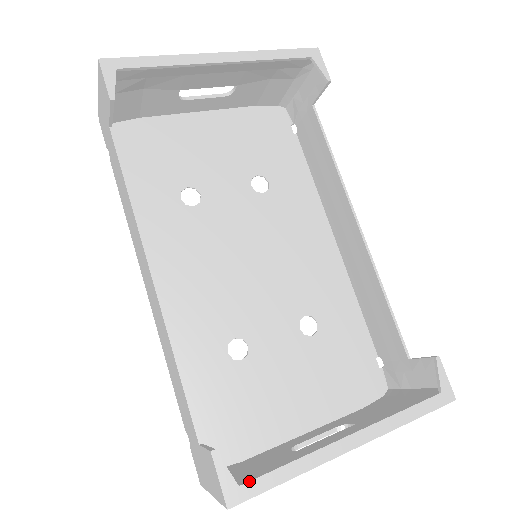
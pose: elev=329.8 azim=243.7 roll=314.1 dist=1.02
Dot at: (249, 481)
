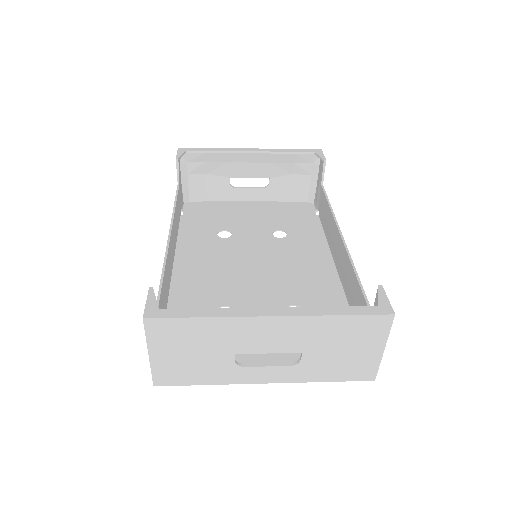
Dot at: (168, 309)
